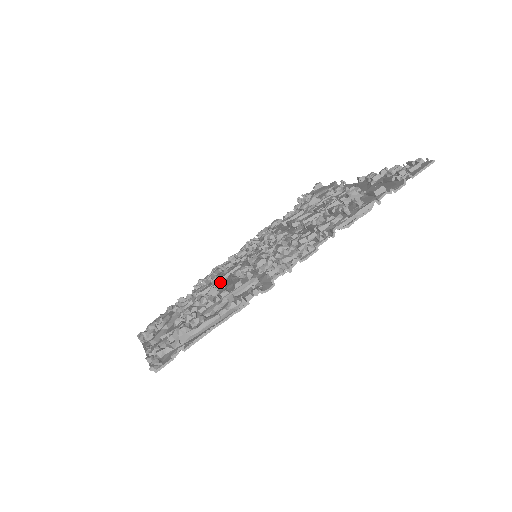
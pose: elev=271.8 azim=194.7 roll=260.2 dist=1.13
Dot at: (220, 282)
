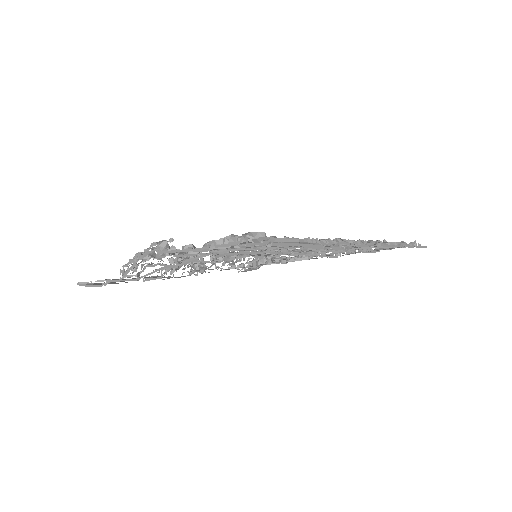
Dot at: occluded
